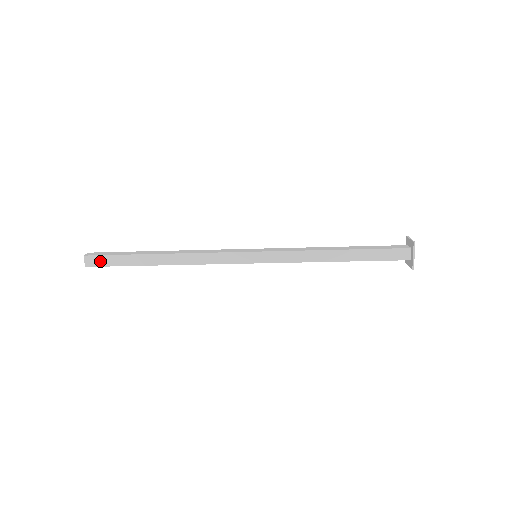
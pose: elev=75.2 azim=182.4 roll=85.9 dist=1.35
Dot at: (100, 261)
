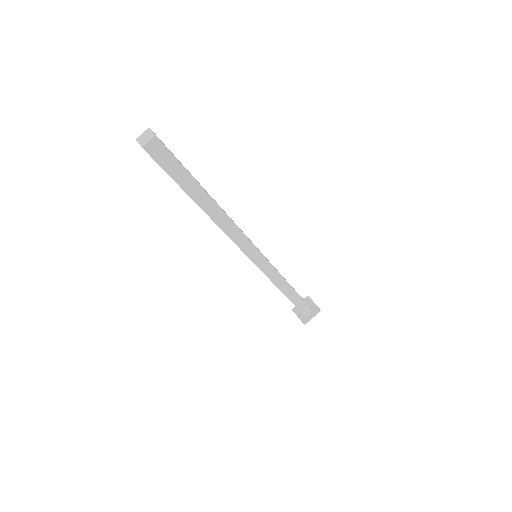
Dot at: (164, 157)
